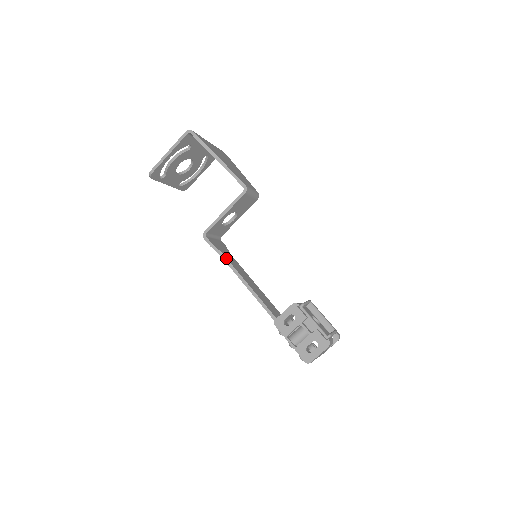
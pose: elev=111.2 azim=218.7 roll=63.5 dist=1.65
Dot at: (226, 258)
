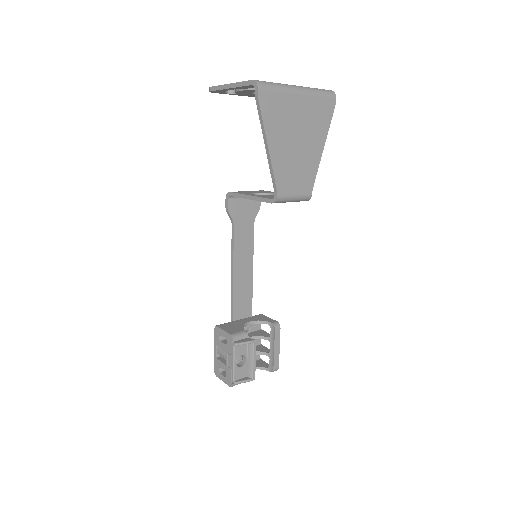
Dot at: (233, 231)
